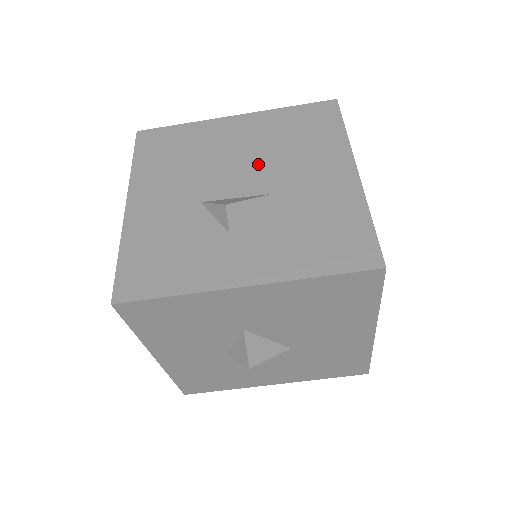
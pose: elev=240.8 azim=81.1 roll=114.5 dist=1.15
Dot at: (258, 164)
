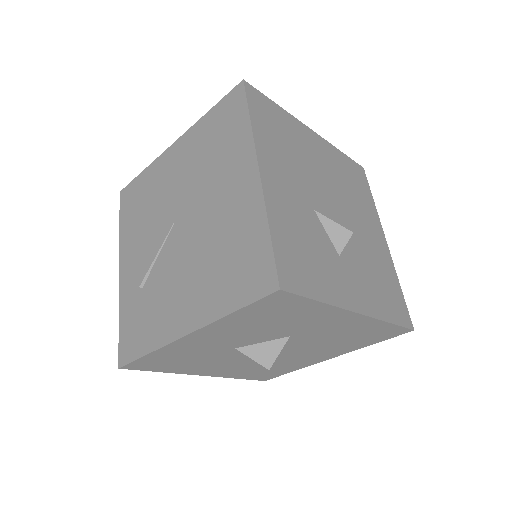
Dot at: (339, 196)
